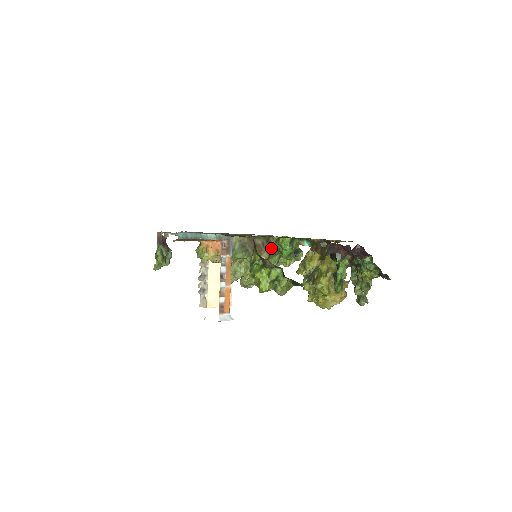
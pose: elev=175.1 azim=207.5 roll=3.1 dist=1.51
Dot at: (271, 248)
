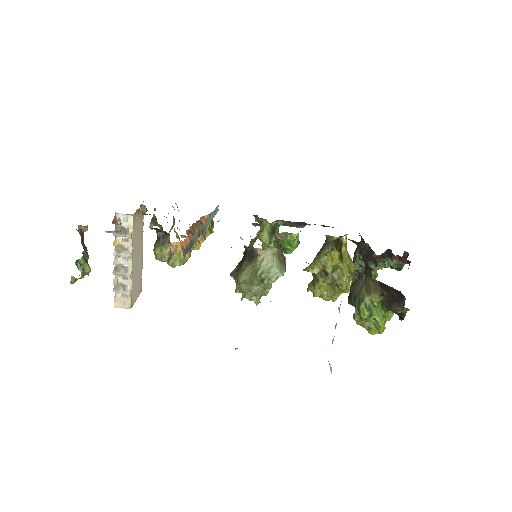
Dot at: occluded
